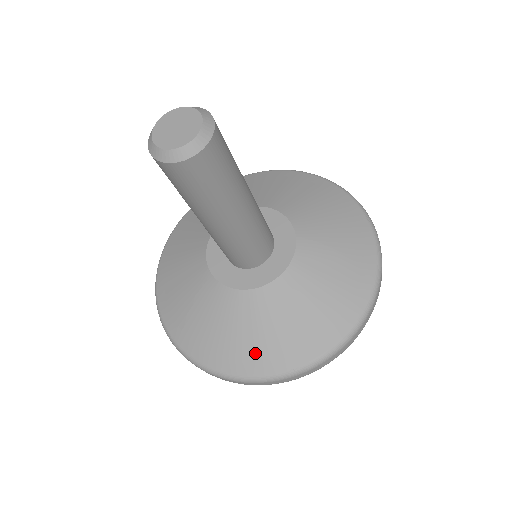
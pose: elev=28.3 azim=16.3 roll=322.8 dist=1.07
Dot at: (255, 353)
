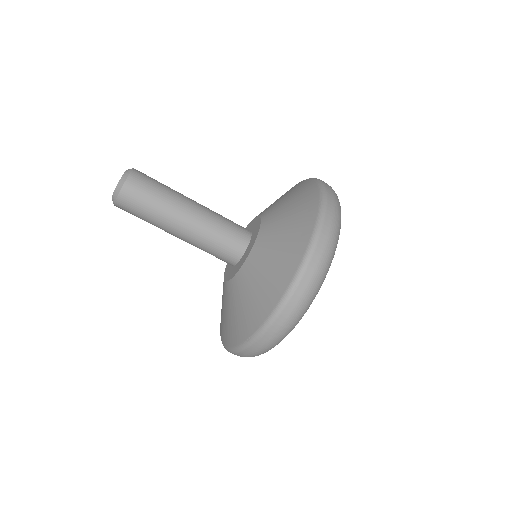
Dot at: (234, 328)
